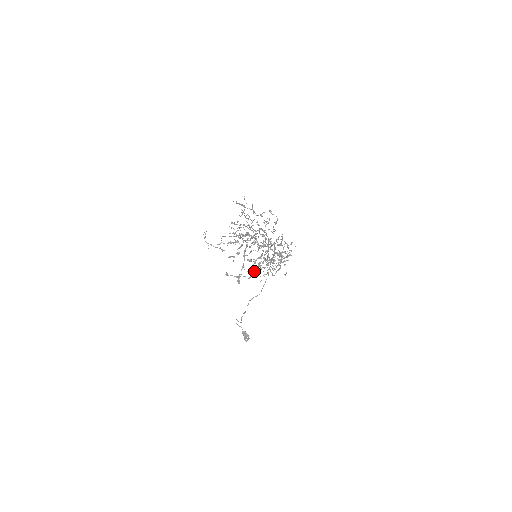
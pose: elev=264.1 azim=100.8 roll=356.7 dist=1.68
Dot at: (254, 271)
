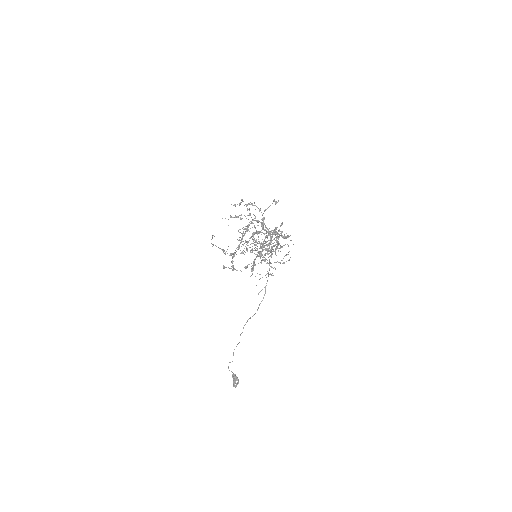
Dot at: occluded
